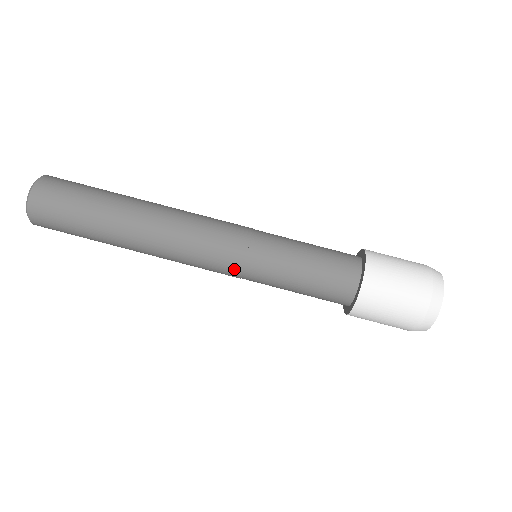
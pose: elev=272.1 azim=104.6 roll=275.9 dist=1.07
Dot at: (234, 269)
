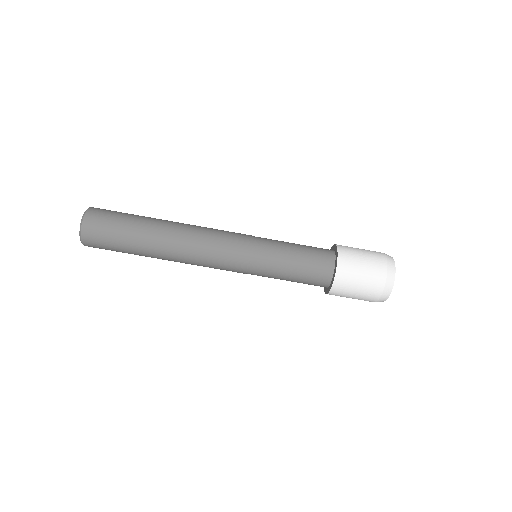
Dot at: (240, 272)
